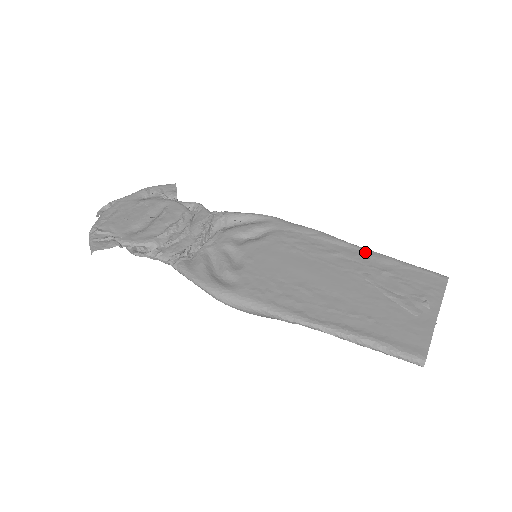
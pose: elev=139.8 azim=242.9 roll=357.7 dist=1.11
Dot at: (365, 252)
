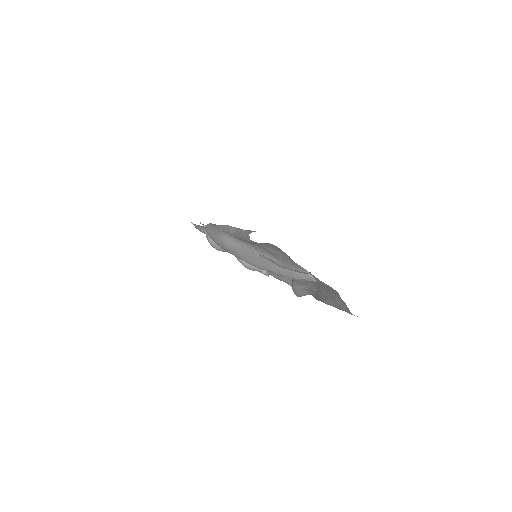
Dot at: occluded
